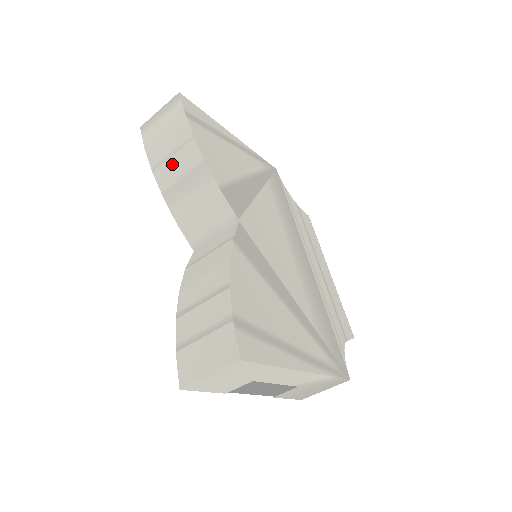
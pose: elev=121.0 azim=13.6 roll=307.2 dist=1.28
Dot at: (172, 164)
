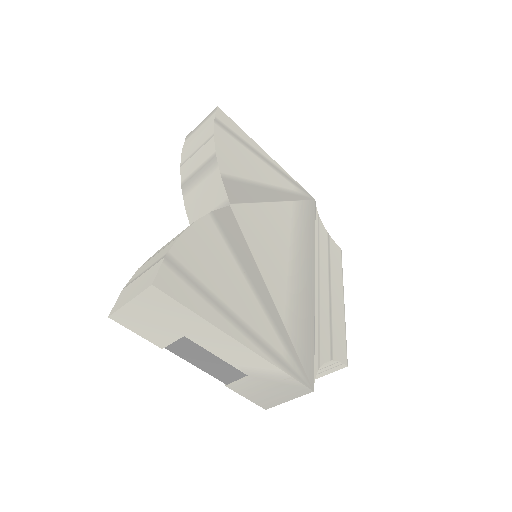
Dot at: (194, 159)
